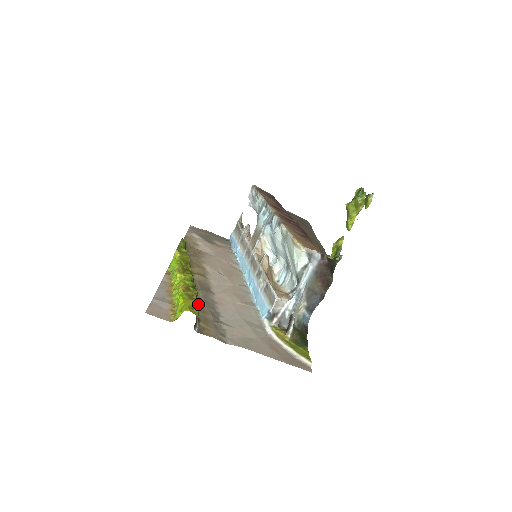
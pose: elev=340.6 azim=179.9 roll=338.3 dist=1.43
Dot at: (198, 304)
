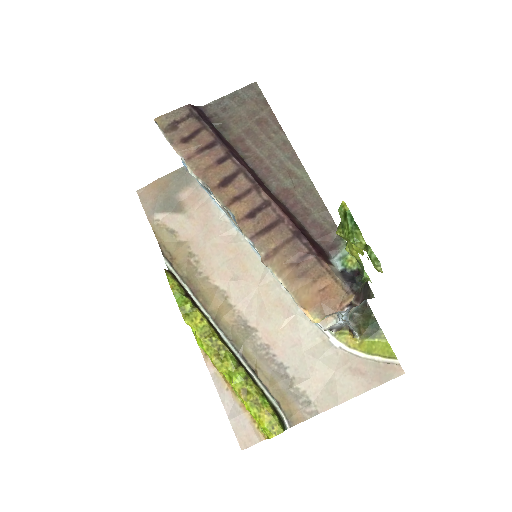
Dot at: (269, 405)
